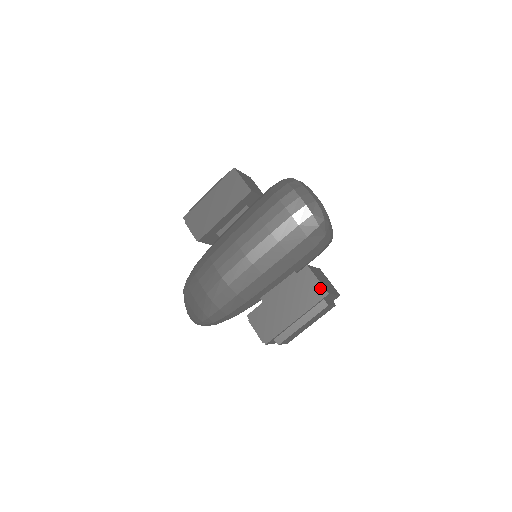
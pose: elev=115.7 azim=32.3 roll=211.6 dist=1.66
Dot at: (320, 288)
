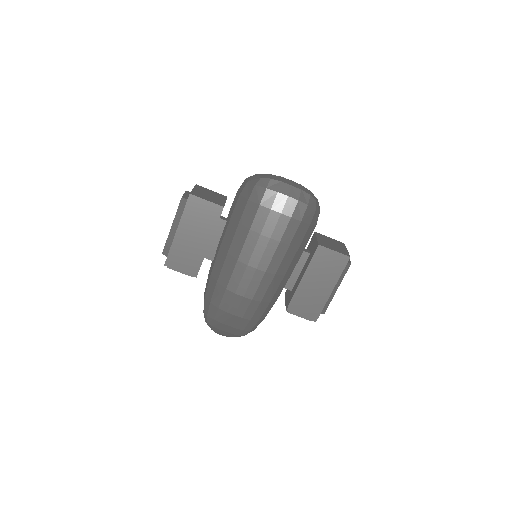
Dot at: (340, 257)
